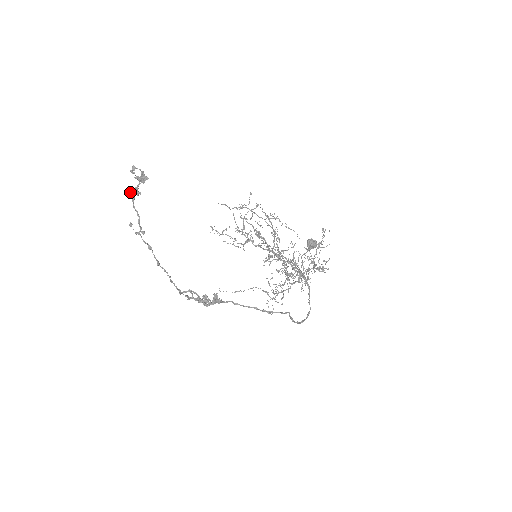
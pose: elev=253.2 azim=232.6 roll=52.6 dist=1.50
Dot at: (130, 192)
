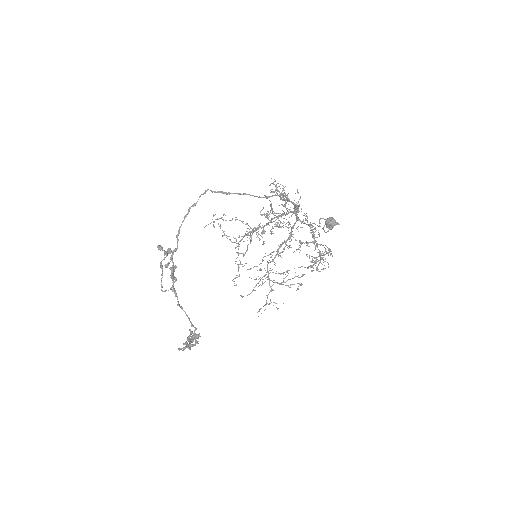
Dot at: occluded
